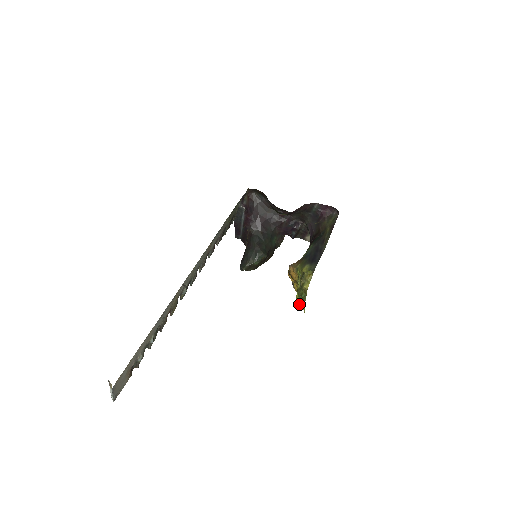
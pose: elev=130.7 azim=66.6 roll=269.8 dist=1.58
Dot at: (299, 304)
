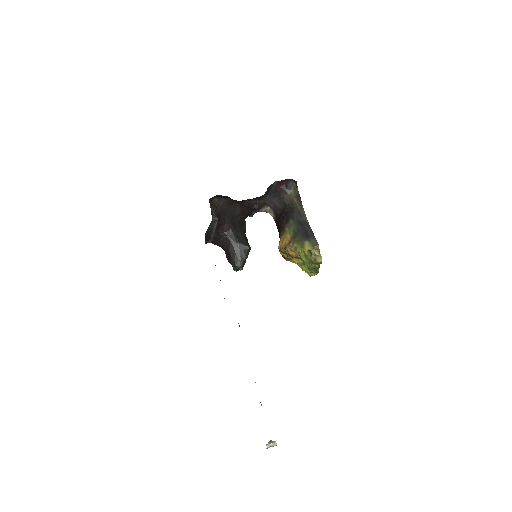
Dot at: occluded
